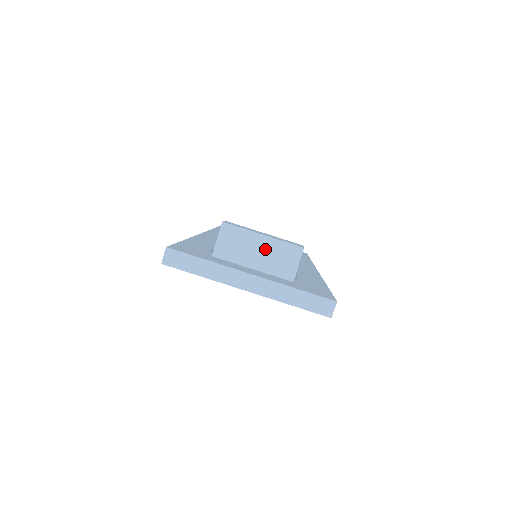
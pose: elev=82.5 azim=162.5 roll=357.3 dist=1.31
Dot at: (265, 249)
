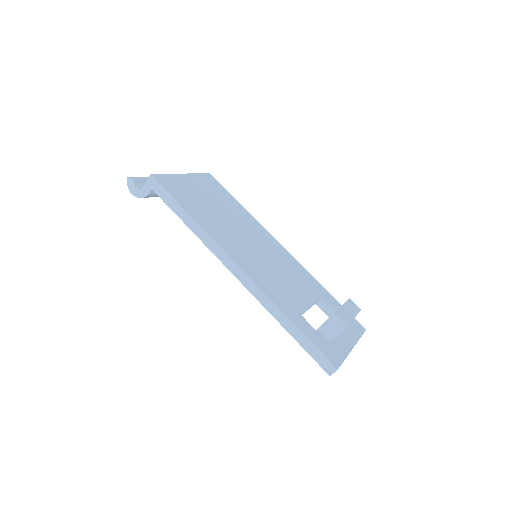
Dot at: occluded
